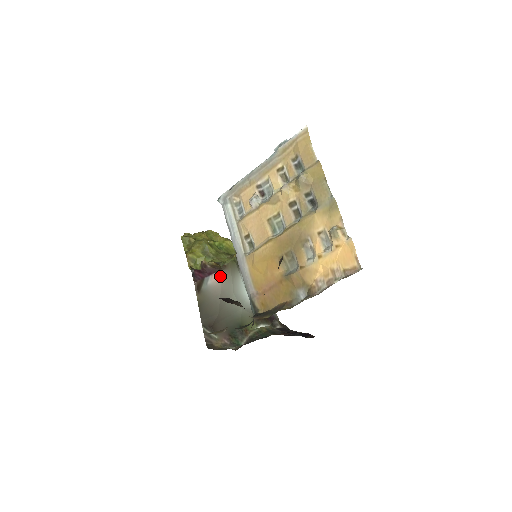
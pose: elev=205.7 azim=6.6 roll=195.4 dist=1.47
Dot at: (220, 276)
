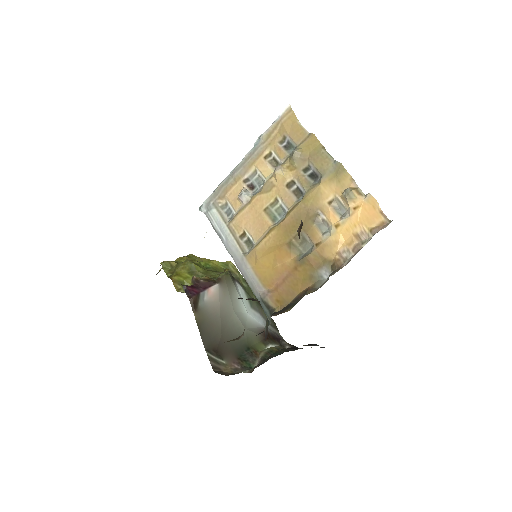
Dot at: (216, 290)
